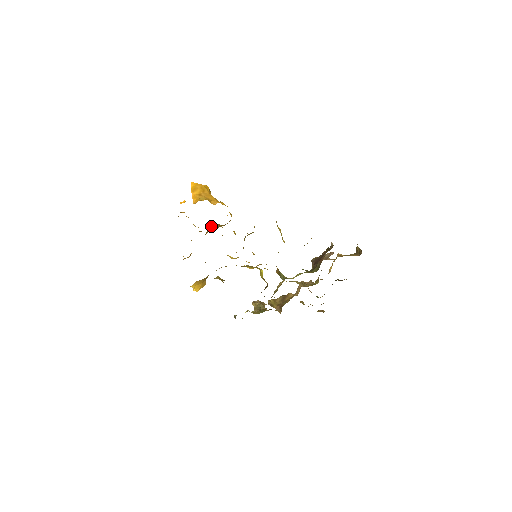
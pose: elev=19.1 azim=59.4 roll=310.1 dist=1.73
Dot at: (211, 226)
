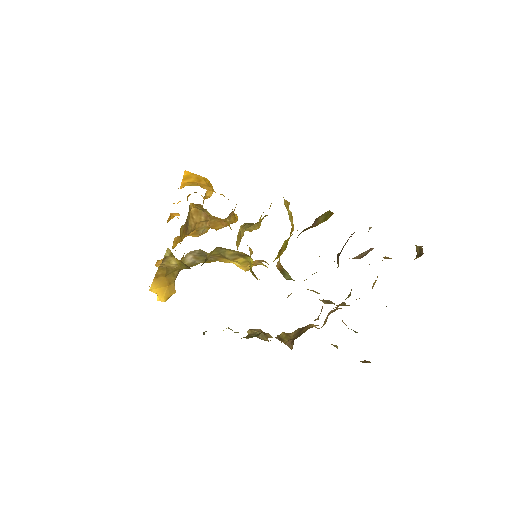
Dot at: (197, 216)
